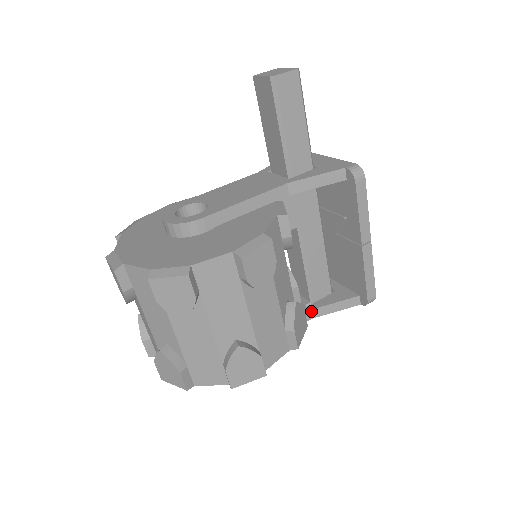
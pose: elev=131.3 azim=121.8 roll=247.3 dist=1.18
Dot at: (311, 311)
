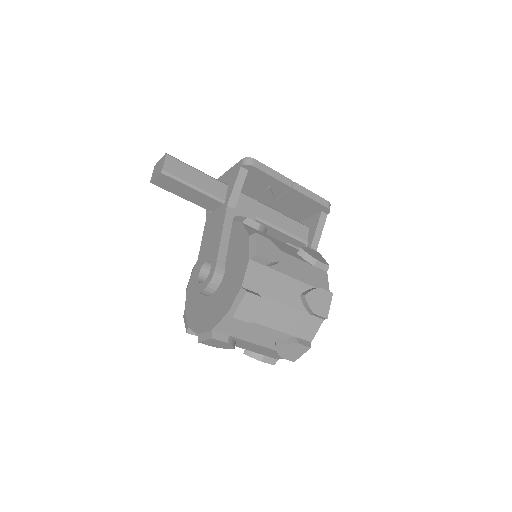
Dot at: (312, 247)
